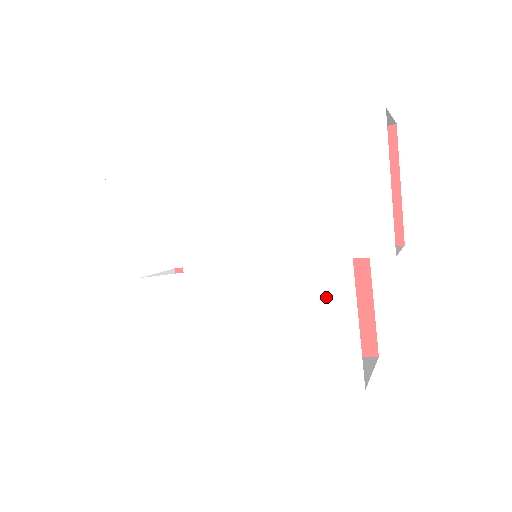
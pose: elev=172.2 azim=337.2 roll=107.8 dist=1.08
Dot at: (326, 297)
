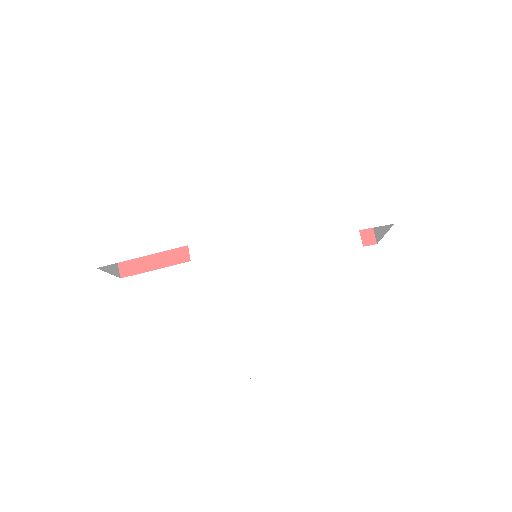
Dot at: (340, 268)
